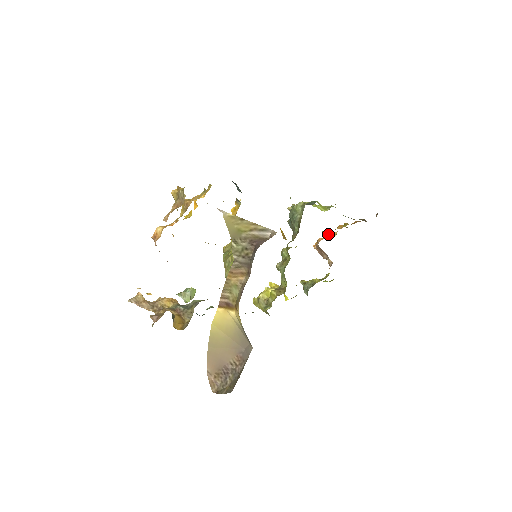
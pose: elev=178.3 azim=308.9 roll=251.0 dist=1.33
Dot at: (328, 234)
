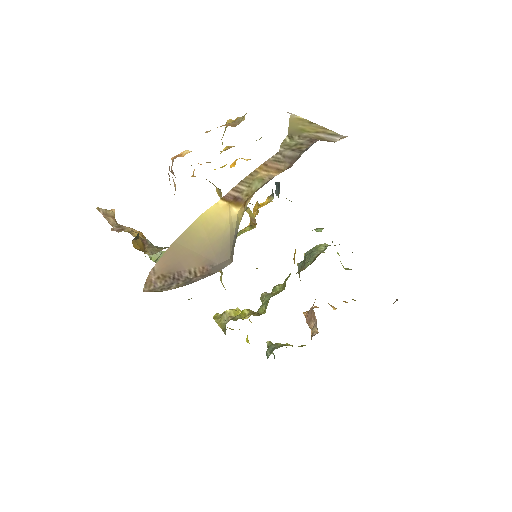
Dot at: occluded
